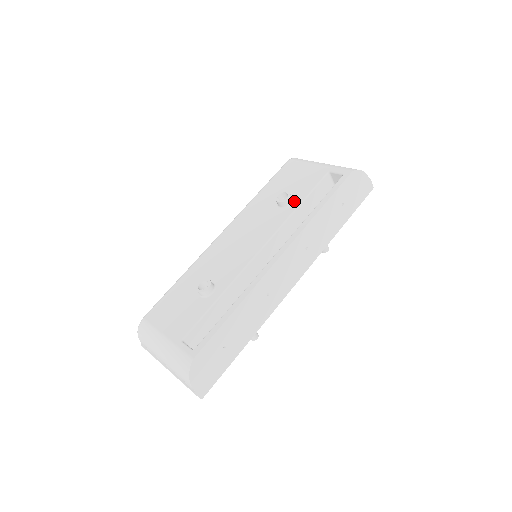
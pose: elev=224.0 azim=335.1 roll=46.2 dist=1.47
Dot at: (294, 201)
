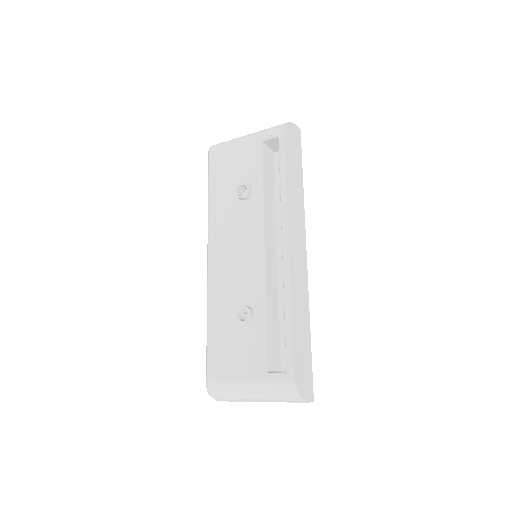
Dot at: (254, 187)
